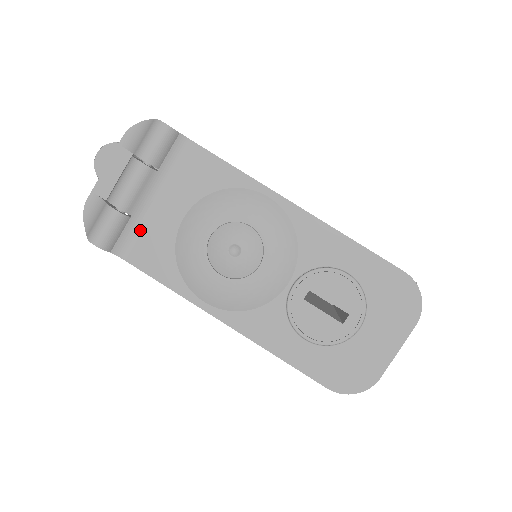
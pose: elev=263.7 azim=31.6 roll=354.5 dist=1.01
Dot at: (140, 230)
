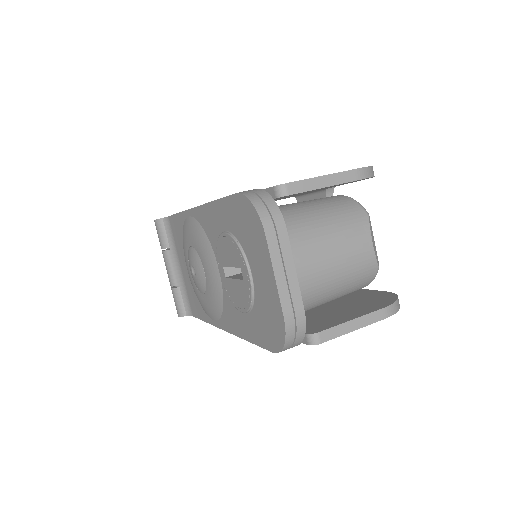
Dot at: (187, 291)
